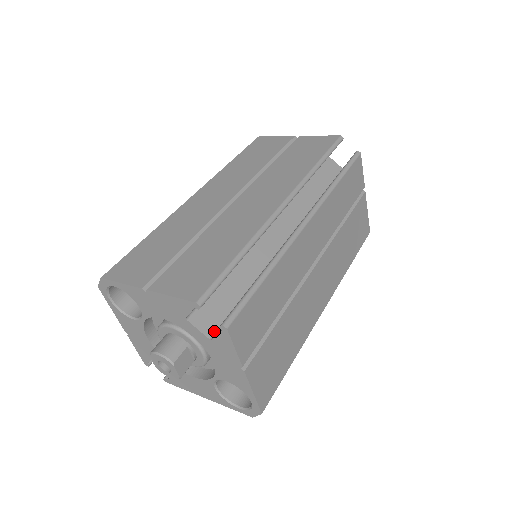
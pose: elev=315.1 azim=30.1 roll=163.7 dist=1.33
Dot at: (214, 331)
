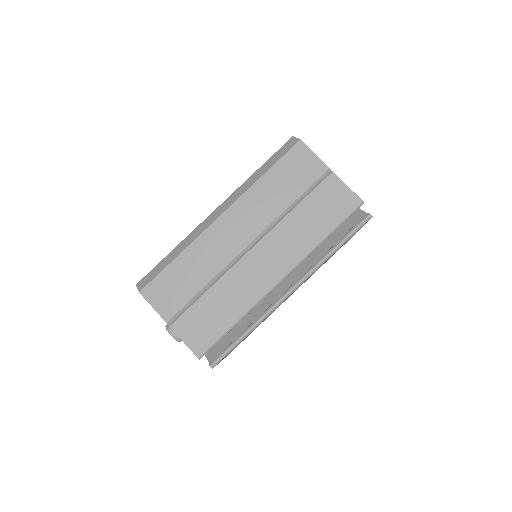
Dot at: occluded
